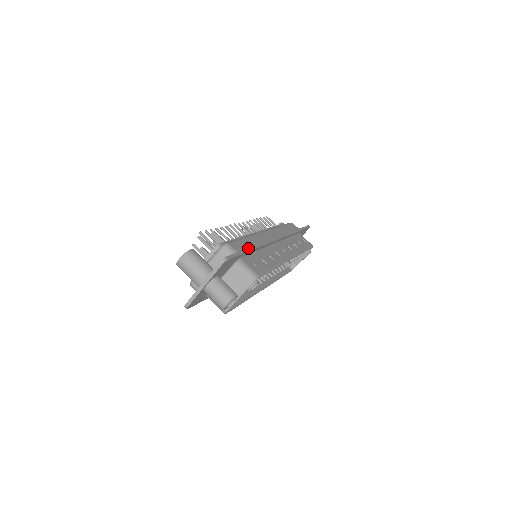
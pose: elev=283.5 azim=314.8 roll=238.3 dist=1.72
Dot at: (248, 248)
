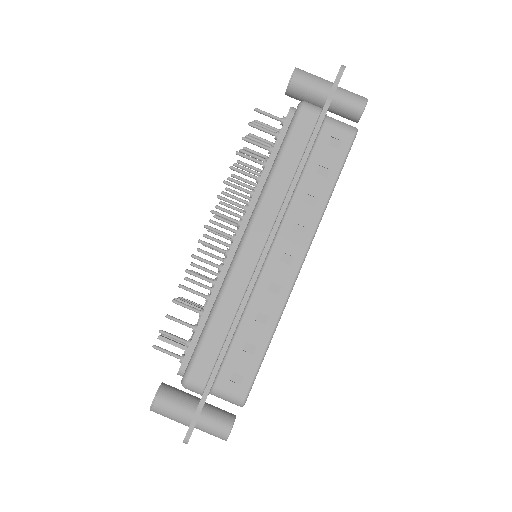
Dot at: (214, 367)
